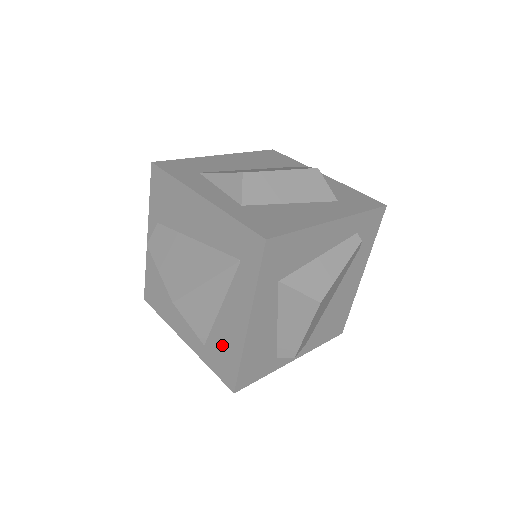
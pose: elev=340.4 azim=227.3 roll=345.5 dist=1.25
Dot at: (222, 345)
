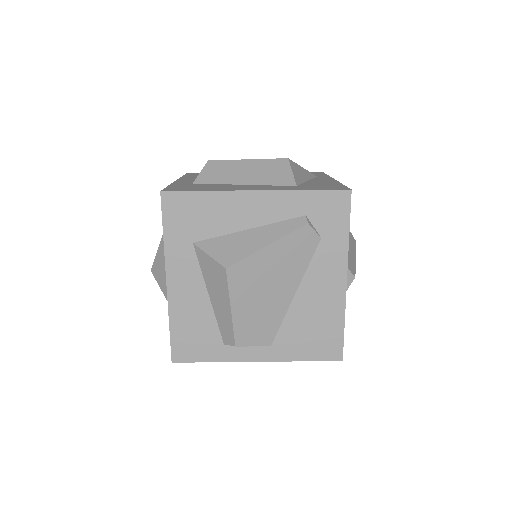
Dot at: occluded
